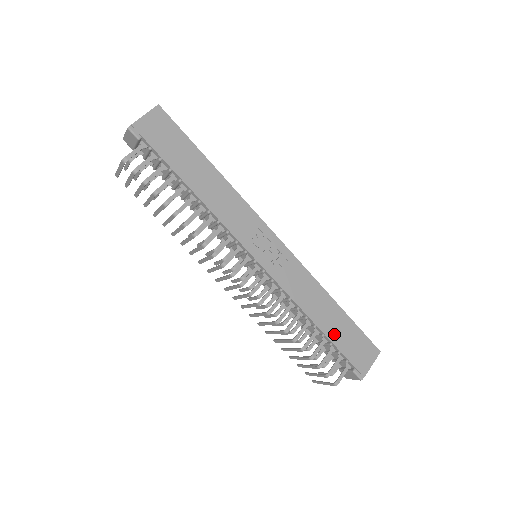
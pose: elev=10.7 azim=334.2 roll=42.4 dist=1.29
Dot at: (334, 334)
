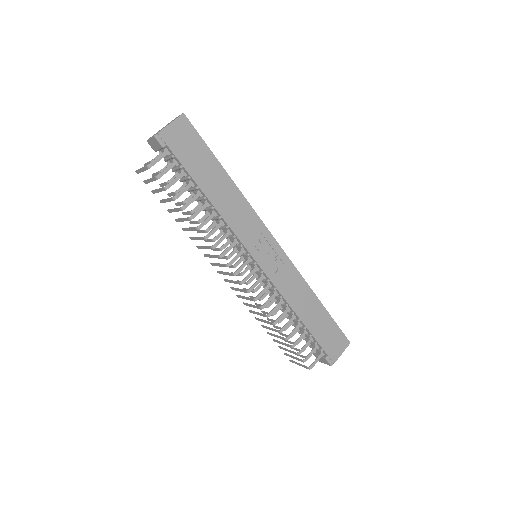
Dot at: (314, 327)
